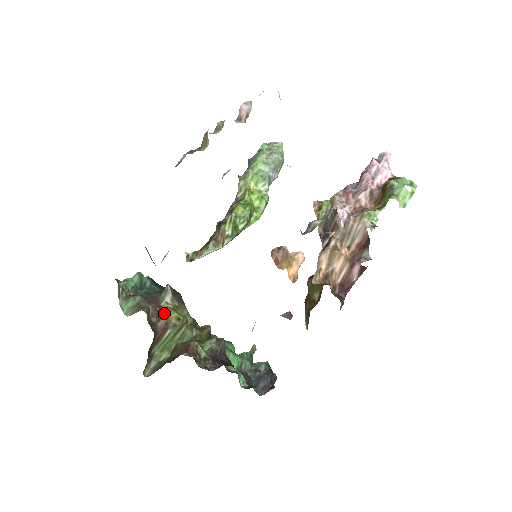
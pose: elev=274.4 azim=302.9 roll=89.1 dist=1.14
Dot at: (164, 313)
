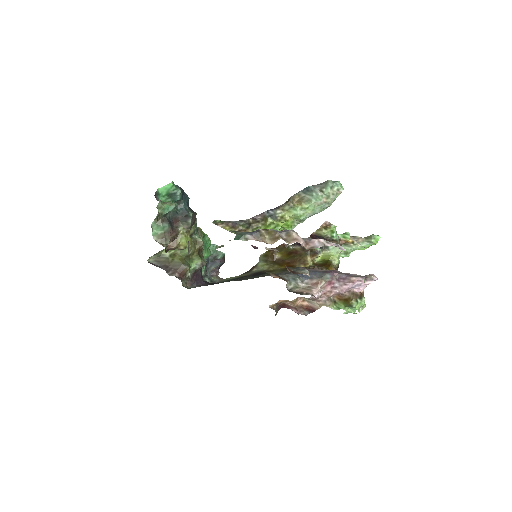
Dot at: (178, 240)
